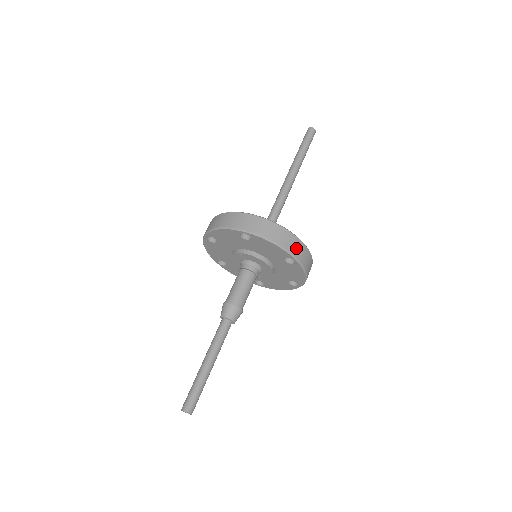
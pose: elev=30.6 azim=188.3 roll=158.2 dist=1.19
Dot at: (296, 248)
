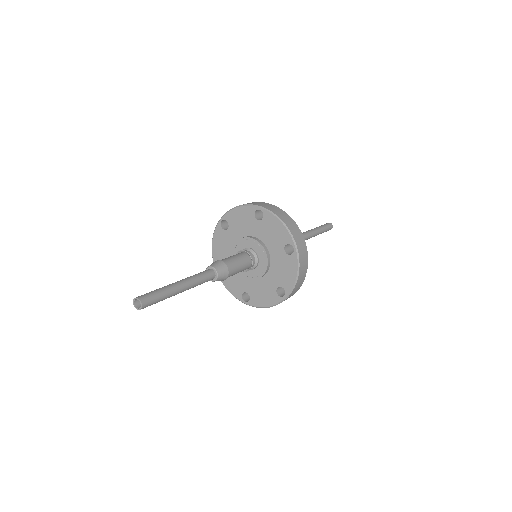
Dot at: (294, 291)
